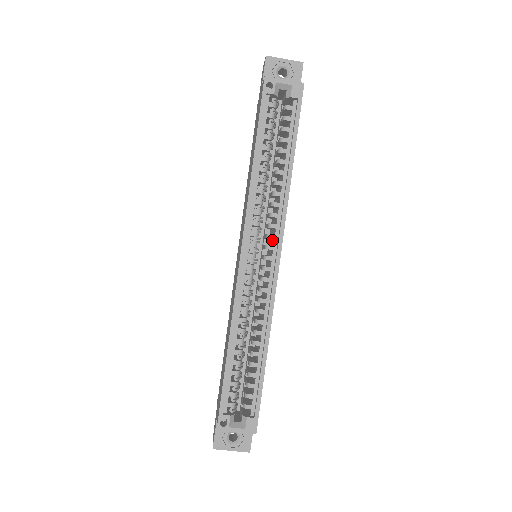
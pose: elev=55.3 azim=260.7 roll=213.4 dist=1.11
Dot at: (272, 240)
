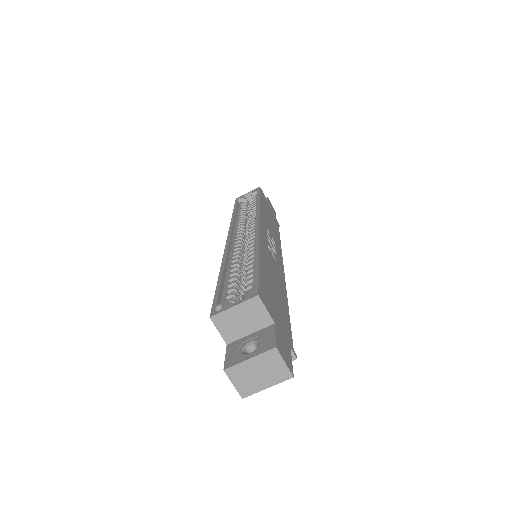
Dot at: occluded
